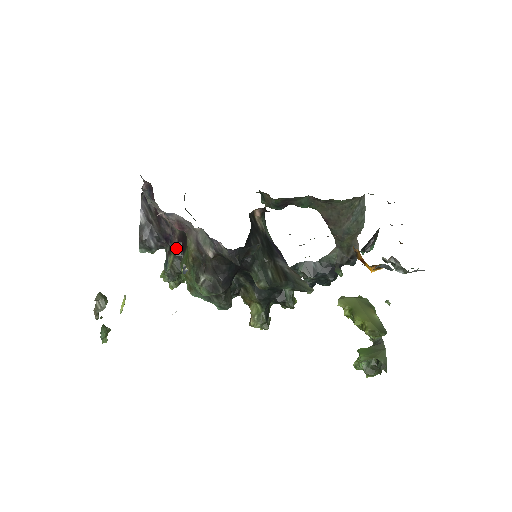
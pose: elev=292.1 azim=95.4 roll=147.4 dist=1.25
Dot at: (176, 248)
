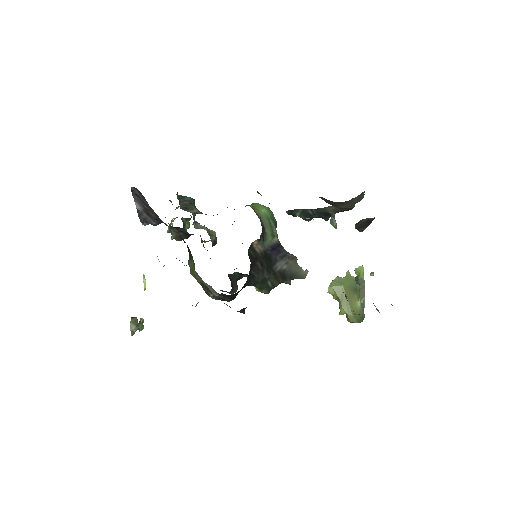
Dot at: occluded
